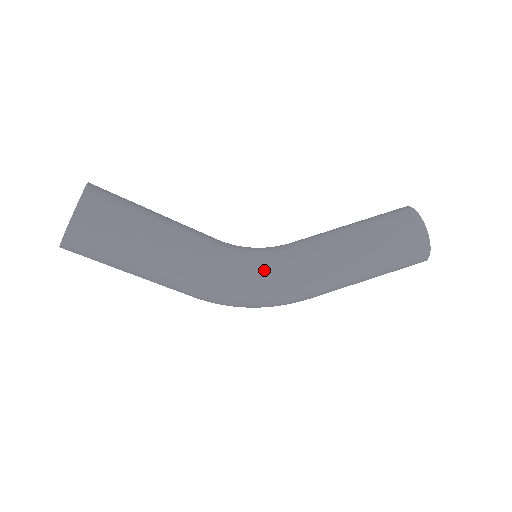
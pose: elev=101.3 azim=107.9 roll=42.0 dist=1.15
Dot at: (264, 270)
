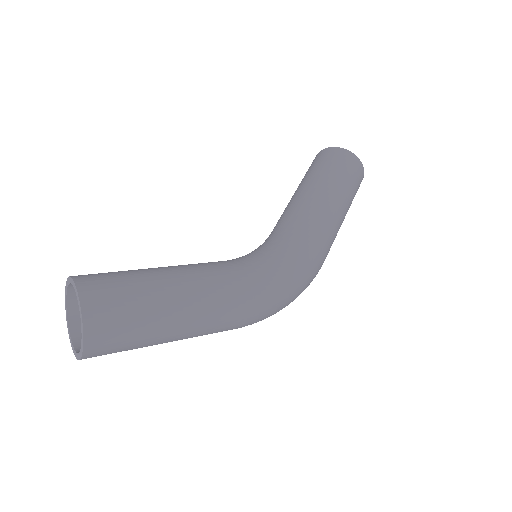
Dot at: (273, 250)
